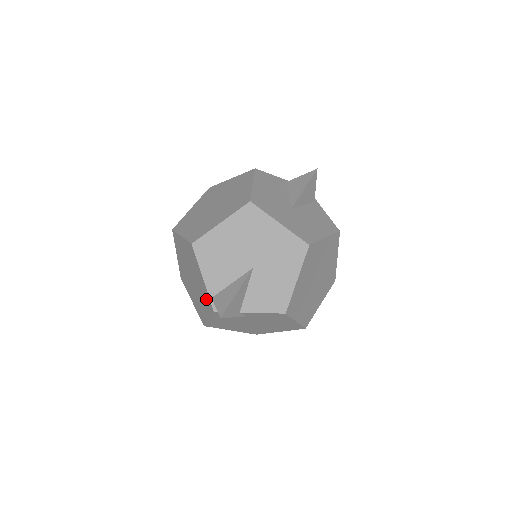
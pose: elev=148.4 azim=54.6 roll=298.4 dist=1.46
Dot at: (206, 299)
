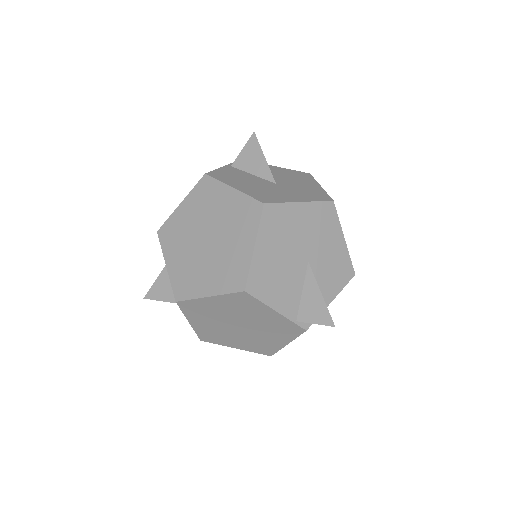
Dot at: (284, 328)
